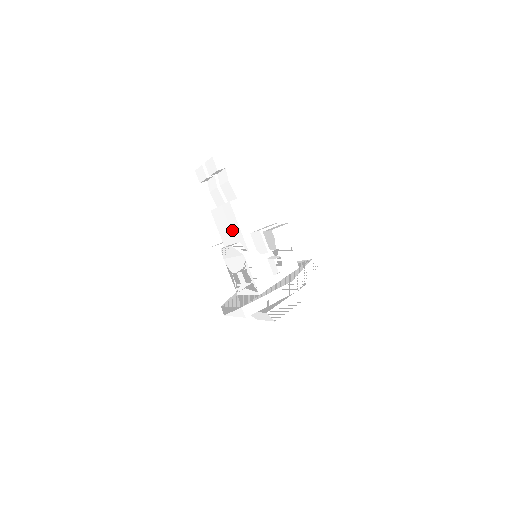
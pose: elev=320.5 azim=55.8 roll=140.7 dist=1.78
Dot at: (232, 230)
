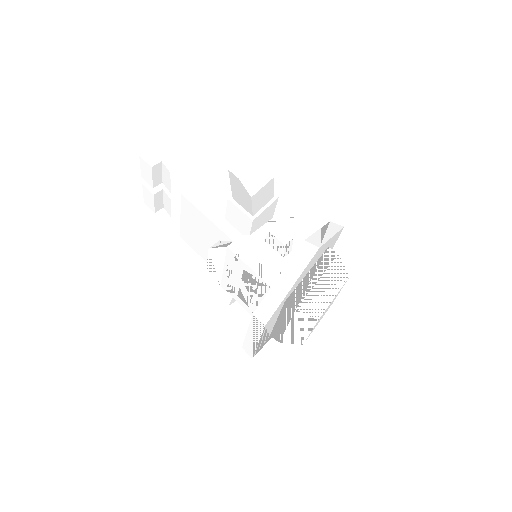
Dot at: (205, 233)
